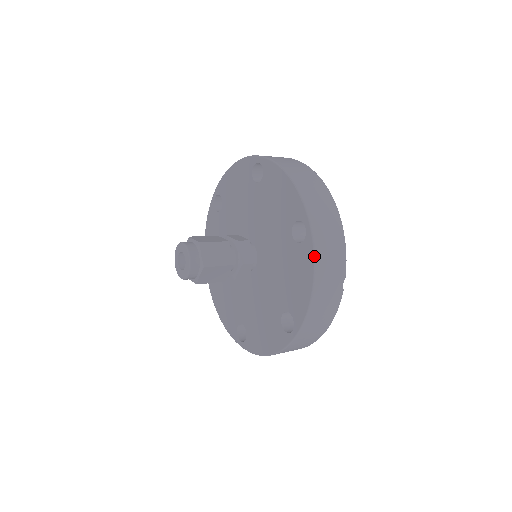
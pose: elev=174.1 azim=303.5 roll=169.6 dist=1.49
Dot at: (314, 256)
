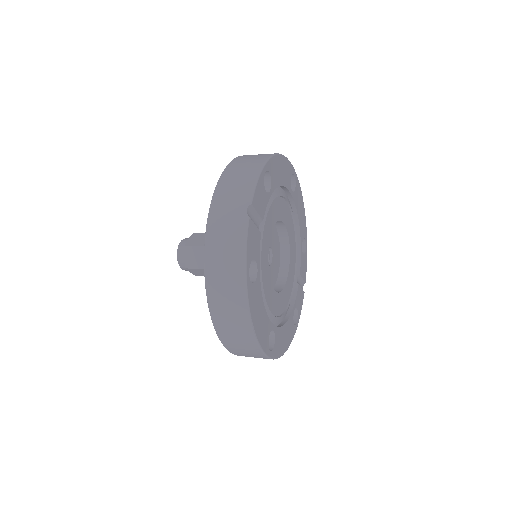
Dot at: (216, 185)
